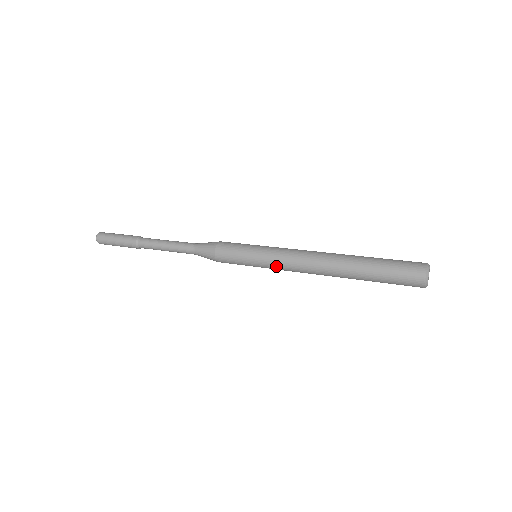
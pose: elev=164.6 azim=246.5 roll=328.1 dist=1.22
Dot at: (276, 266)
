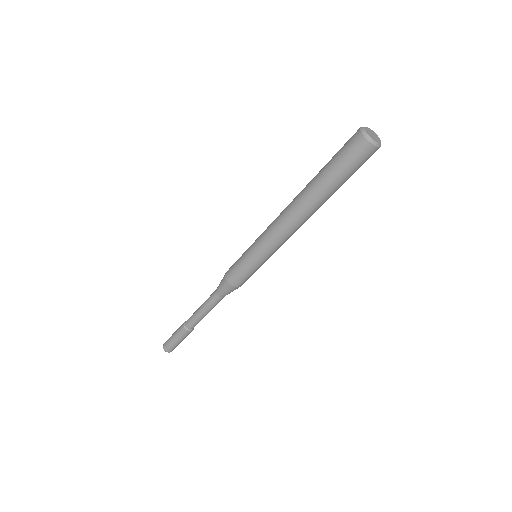
Dot at: (263, 242)
